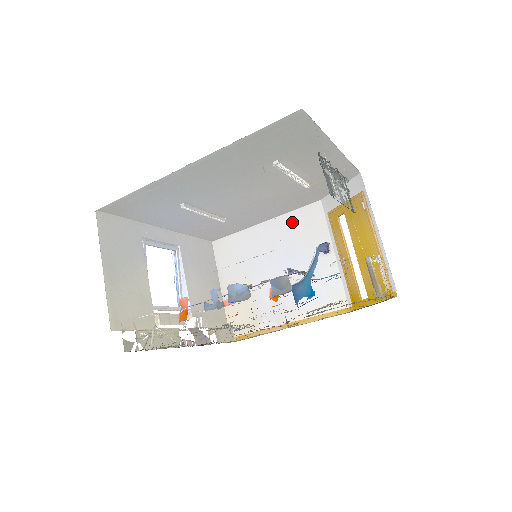
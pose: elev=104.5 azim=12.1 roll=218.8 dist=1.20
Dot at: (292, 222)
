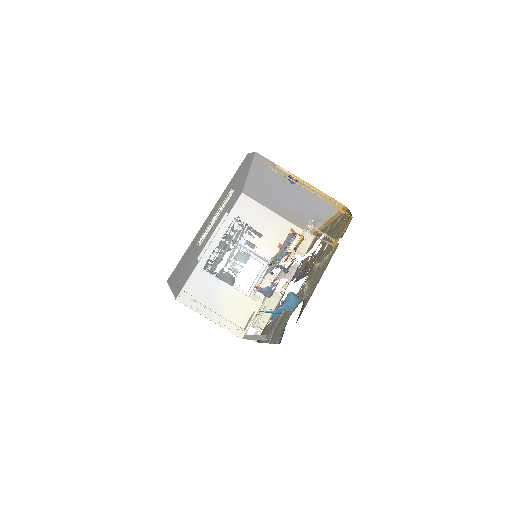
Dot at: (260, 170)
